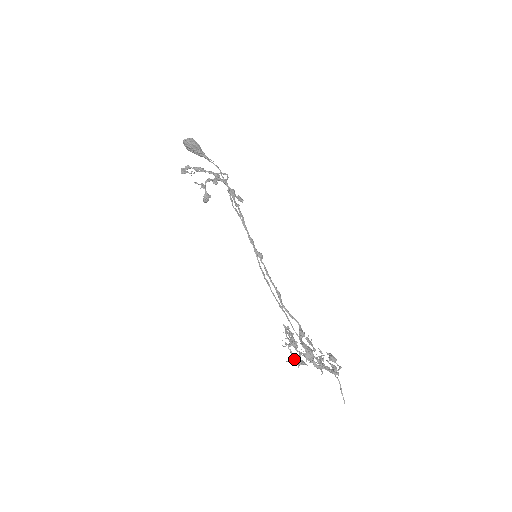
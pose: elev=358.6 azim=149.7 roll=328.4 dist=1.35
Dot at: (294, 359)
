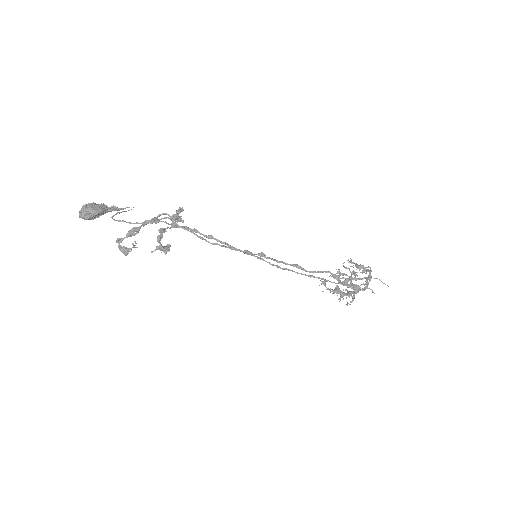
Dot at: occluded
